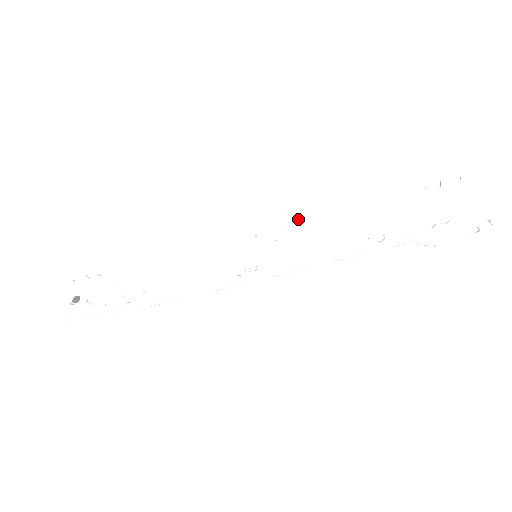
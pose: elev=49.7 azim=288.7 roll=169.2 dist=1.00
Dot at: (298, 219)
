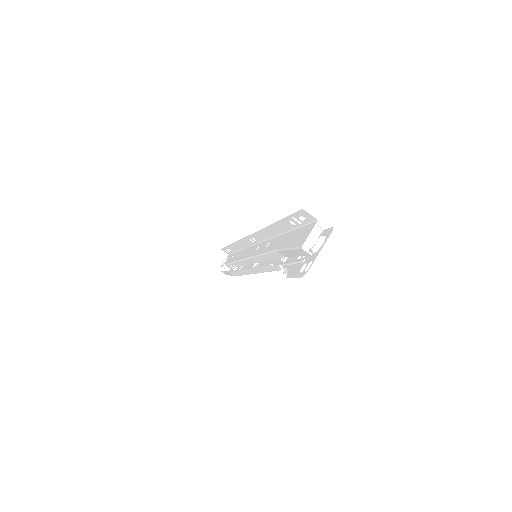
Dot at: (260, 234)
